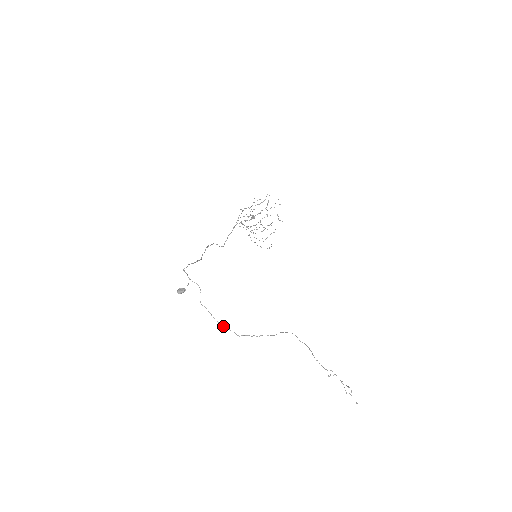
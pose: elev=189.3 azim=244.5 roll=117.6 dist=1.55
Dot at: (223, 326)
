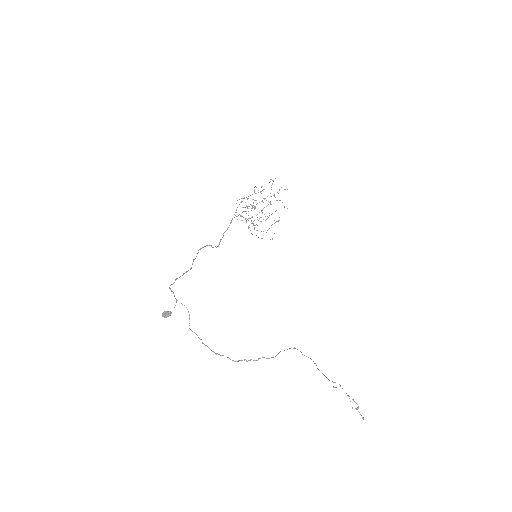
Dot at: (215, 353)
